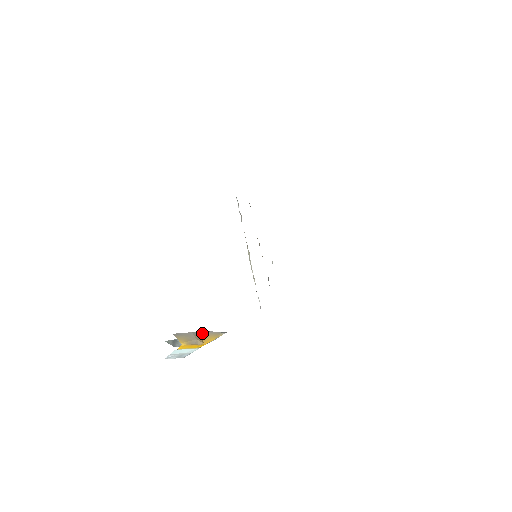
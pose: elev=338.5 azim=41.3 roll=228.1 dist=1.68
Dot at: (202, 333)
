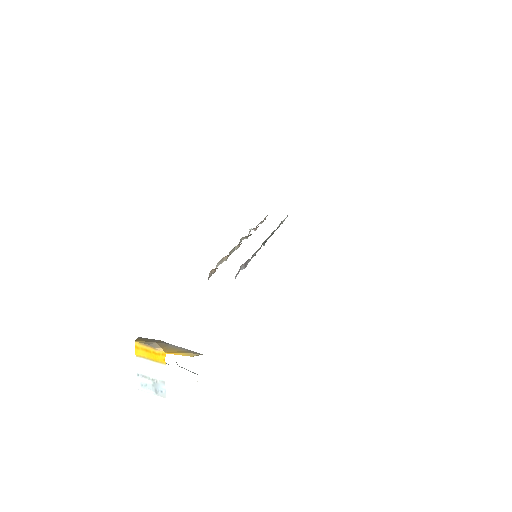
Dot at: (174, 346)
